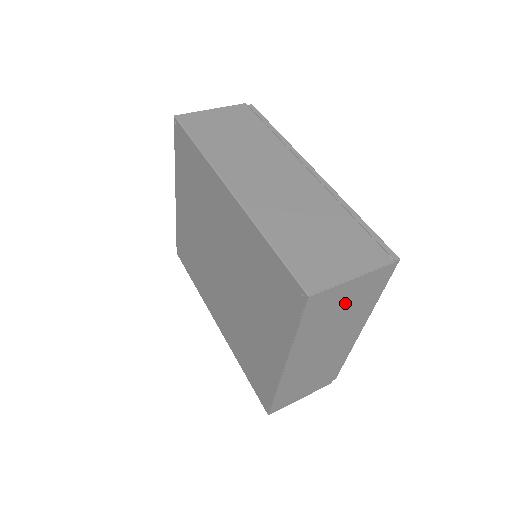
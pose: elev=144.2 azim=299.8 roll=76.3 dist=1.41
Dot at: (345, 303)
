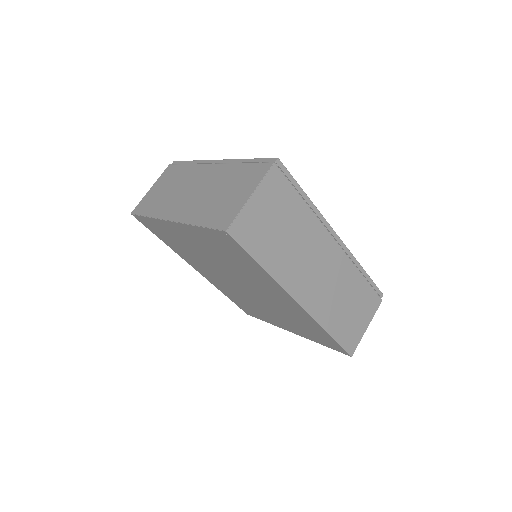
Dot at: occluded
